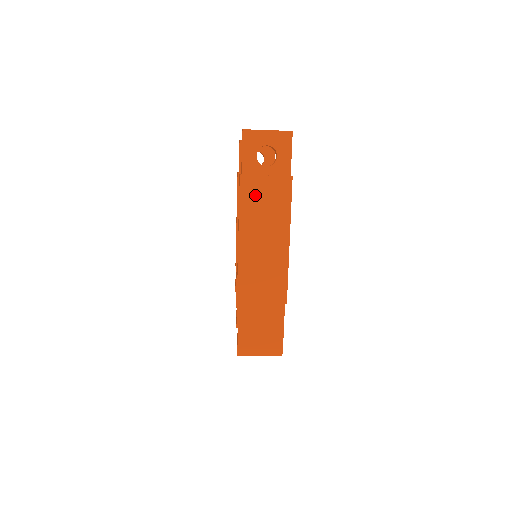
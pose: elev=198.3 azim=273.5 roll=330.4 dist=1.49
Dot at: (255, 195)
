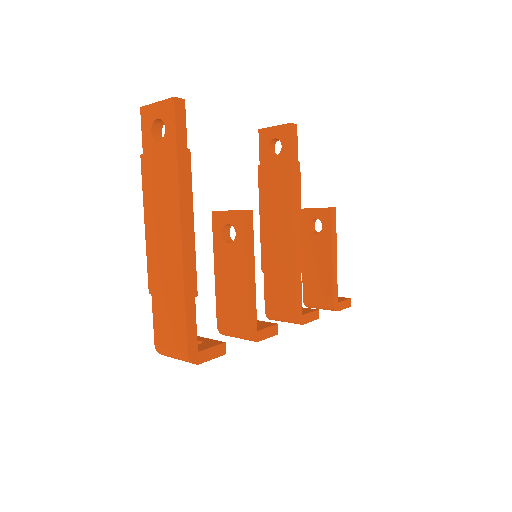
Dot at: (152, 174)
